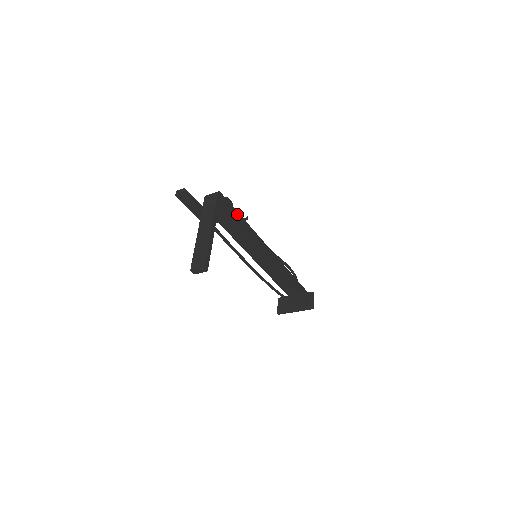
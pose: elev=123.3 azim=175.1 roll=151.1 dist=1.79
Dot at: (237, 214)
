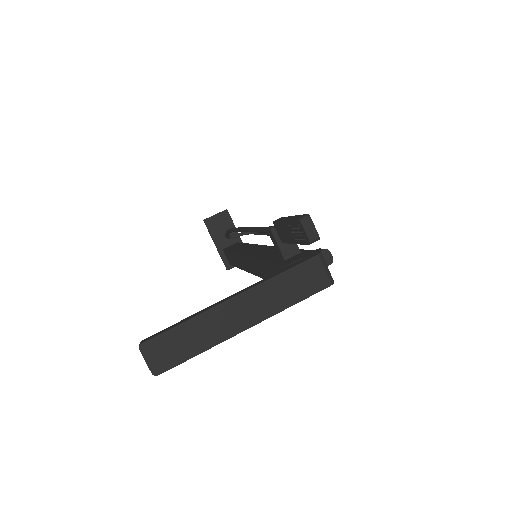
Dot at: occluded
